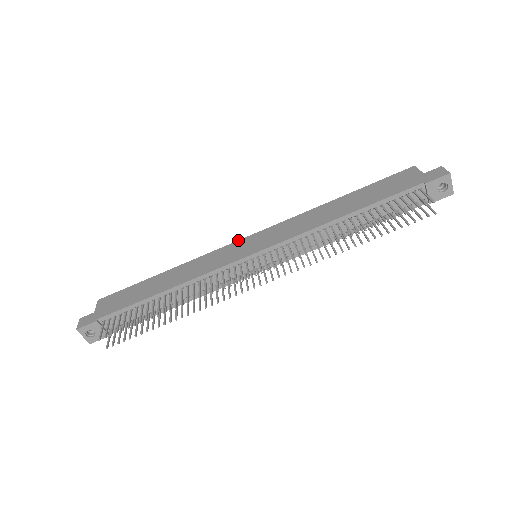
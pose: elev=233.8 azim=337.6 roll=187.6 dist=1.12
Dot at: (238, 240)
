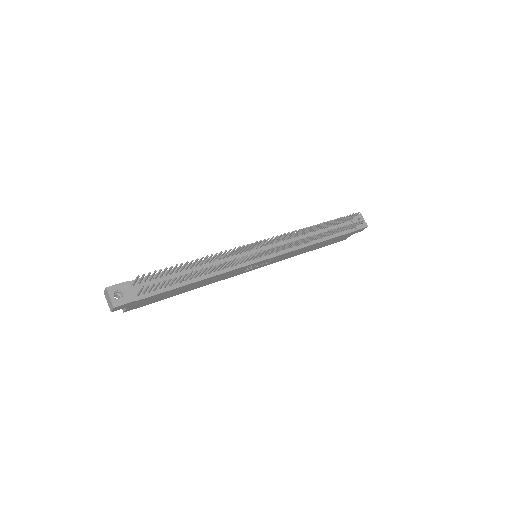
Dot at: occluded
